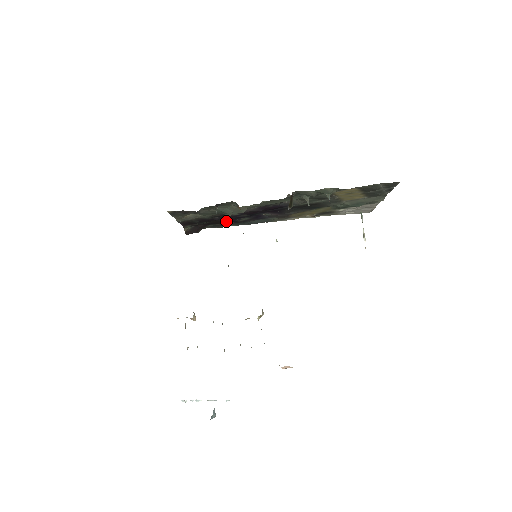
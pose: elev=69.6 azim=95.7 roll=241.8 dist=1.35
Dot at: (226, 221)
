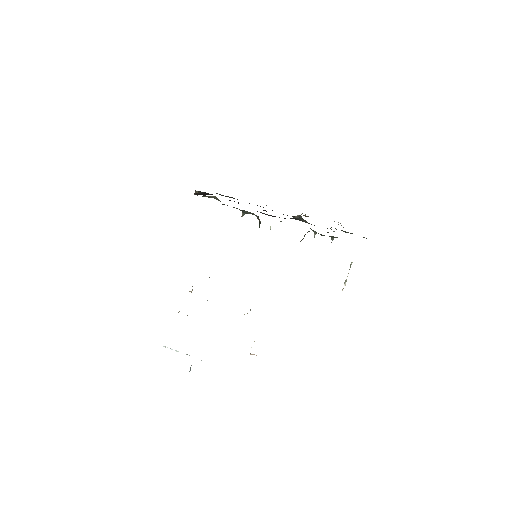
Dot at: occluded
